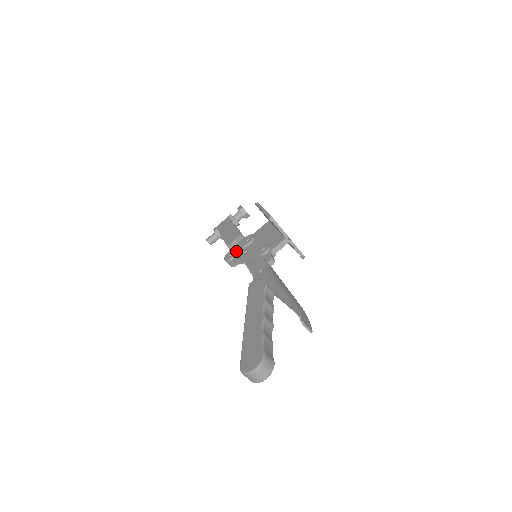
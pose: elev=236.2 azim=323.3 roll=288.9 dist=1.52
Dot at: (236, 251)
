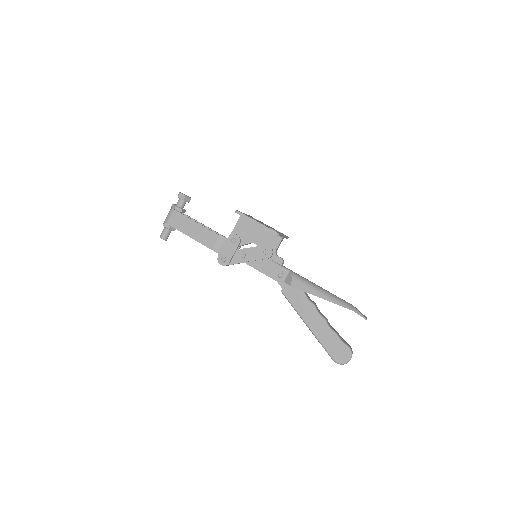
Dot at: (230, 255)
